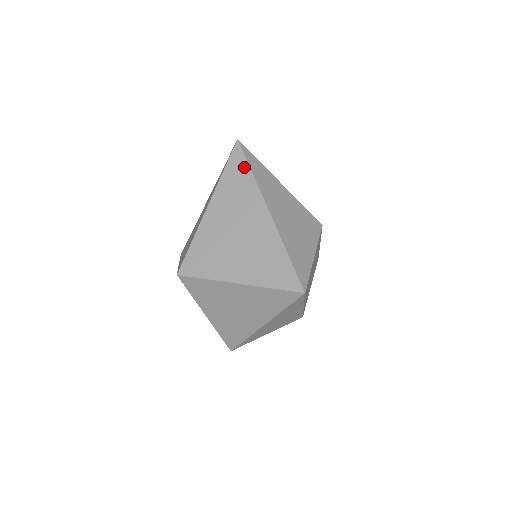
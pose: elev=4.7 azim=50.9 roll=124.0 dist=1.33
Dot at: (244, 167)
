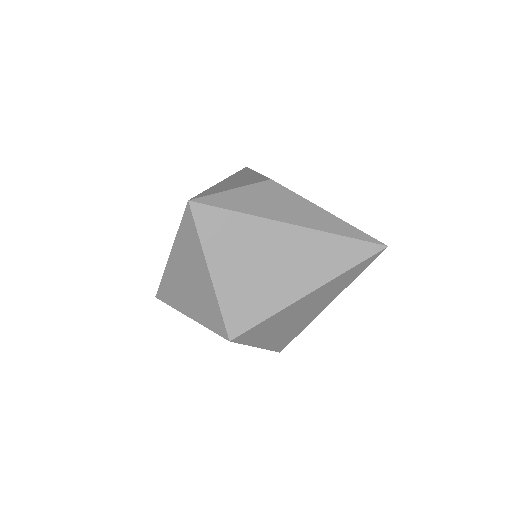
Dot at: (360, 272)
